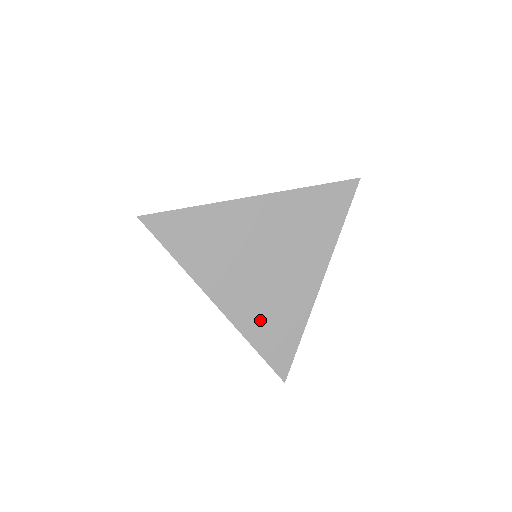
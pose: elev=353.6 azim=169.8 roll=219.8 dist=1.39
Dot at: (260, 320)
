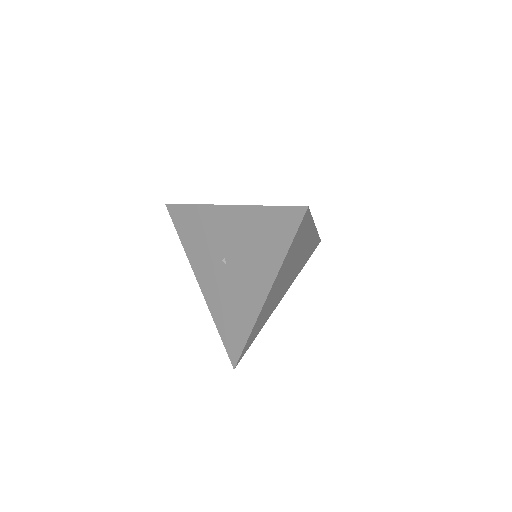
Dot at: (300, 267)
